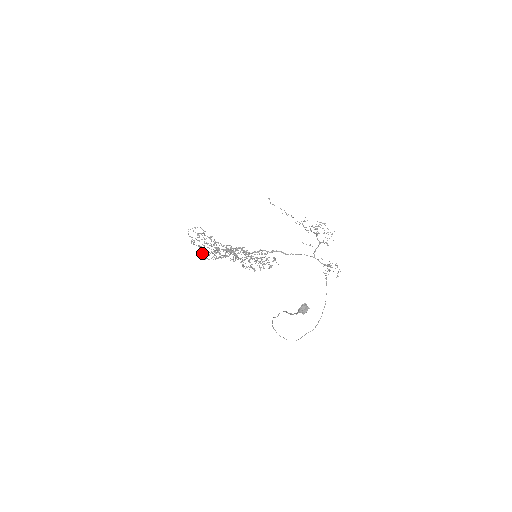
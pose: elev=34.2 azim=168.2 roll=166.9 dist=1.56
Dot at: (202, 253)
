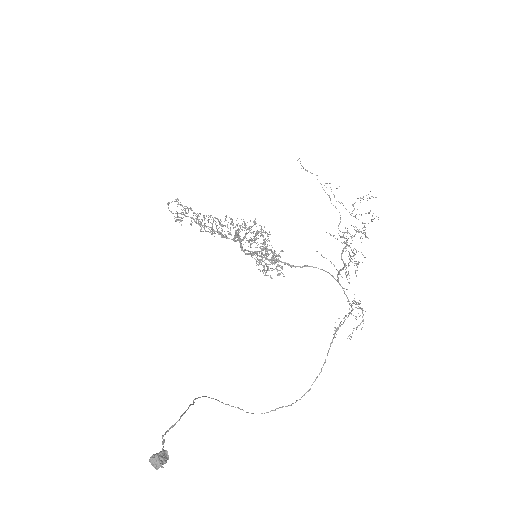
Dot at: occluded
